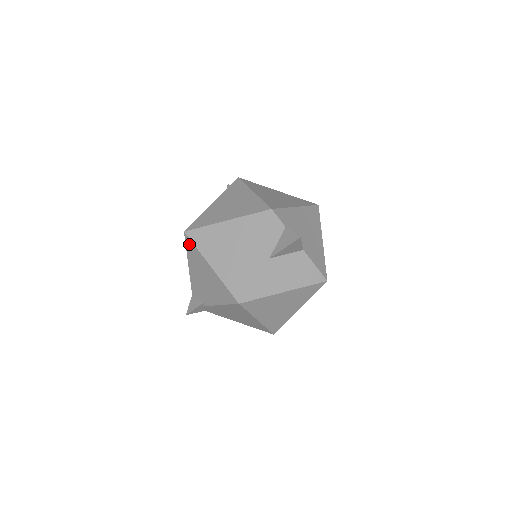
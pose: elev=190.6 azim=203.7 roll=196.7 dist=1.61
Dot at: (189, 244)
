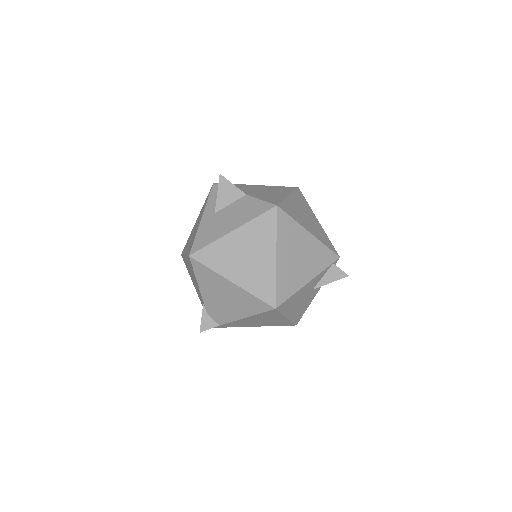
Dot at: occluded
